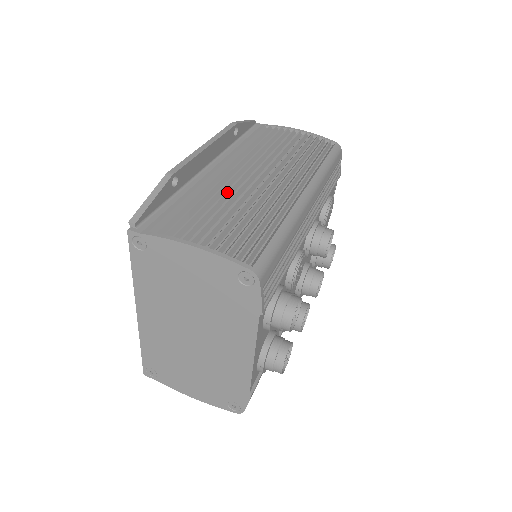
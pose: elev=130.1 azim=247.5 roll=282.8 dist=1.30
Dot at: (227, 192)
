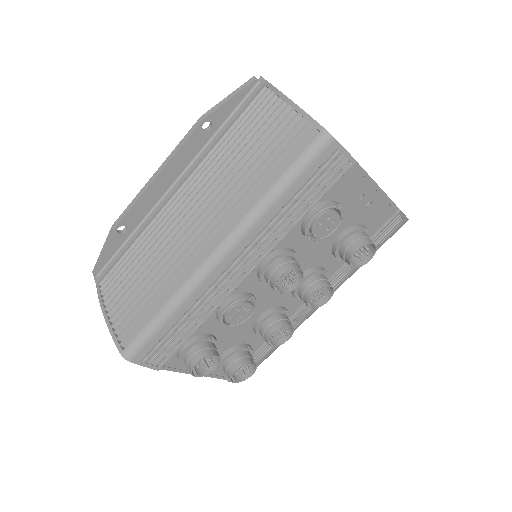
Dot at: (154, 244)
